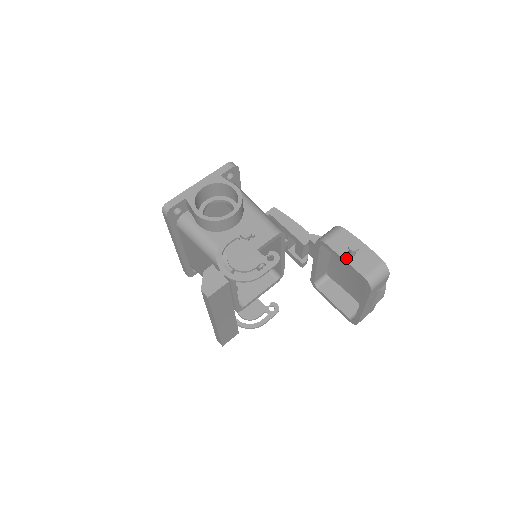
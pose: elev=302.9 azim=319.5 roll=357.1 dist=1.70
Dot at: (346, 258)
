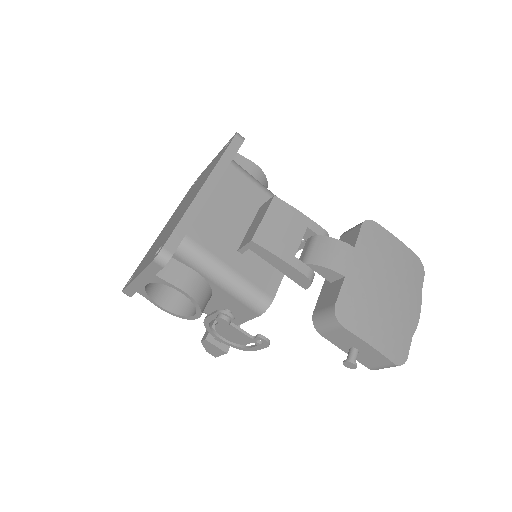
Dot at: (347, 352)
